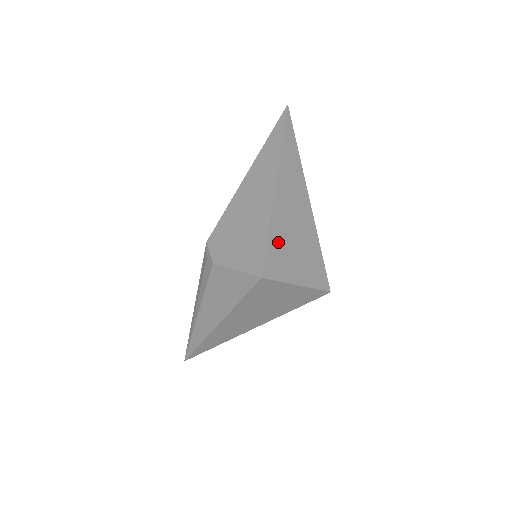
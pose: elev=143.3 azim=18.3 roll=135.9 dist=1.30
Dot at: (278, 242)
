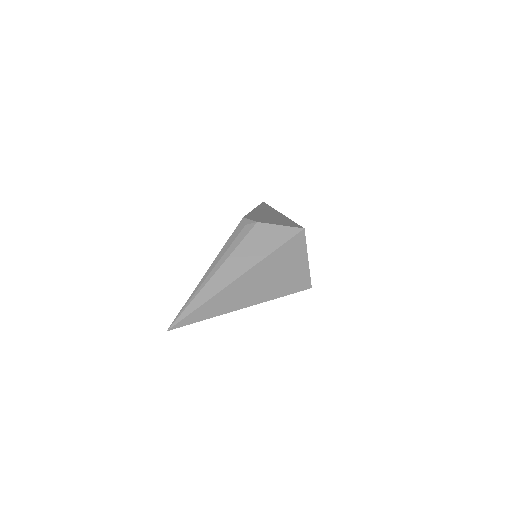
Dot at: occluded
